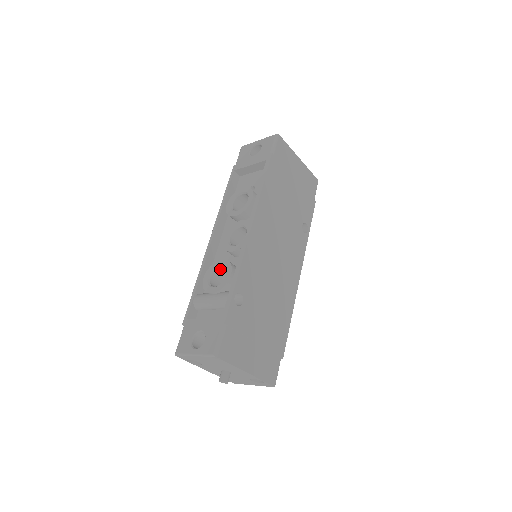
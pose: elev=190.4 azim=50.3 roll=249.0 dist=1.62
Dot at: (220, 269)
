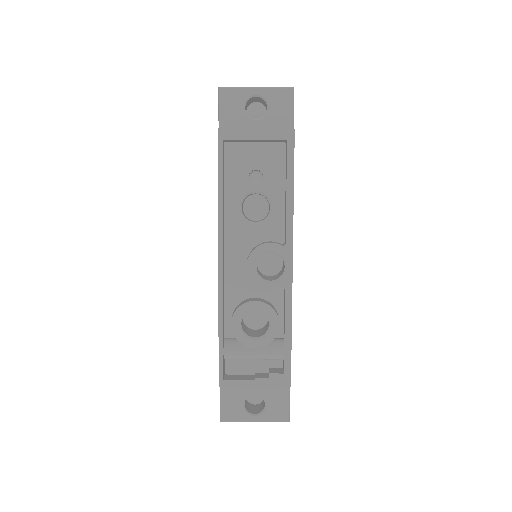
Dot at: (251, 310)
